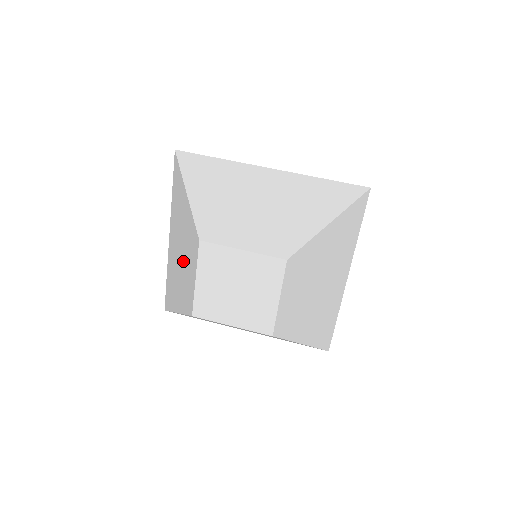
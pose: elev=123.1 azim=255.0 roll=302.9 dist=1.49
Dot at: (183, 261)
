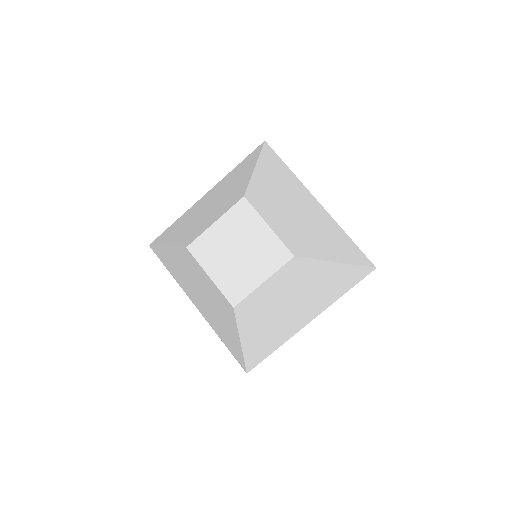
Dot at: (209, 210)
